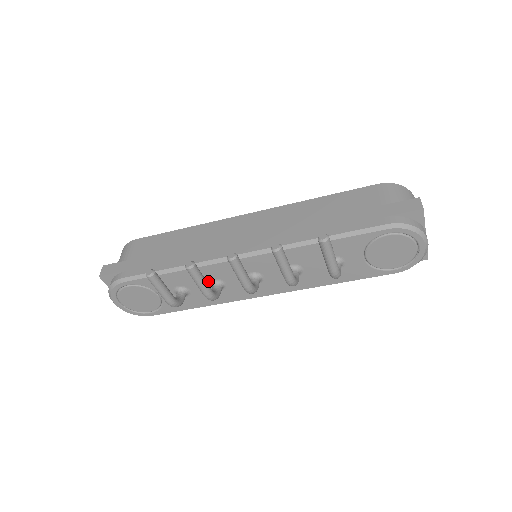
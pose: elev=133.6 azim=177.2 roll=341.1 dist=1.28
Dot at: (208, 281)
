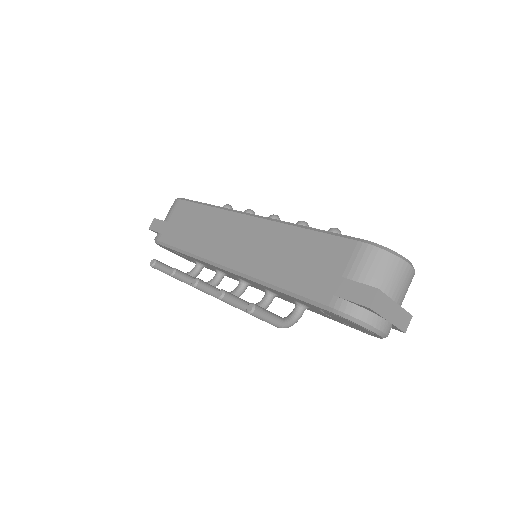
Dot at: occluded
